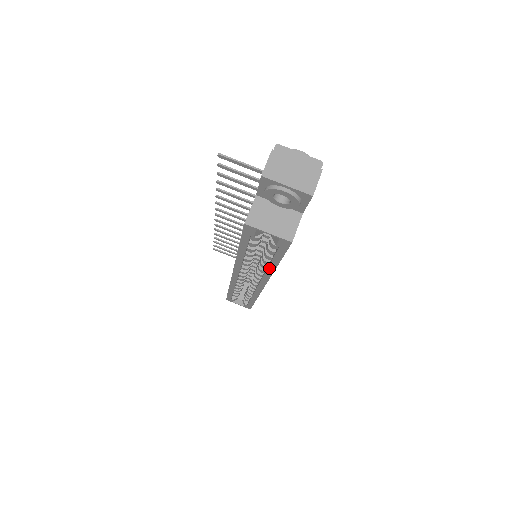
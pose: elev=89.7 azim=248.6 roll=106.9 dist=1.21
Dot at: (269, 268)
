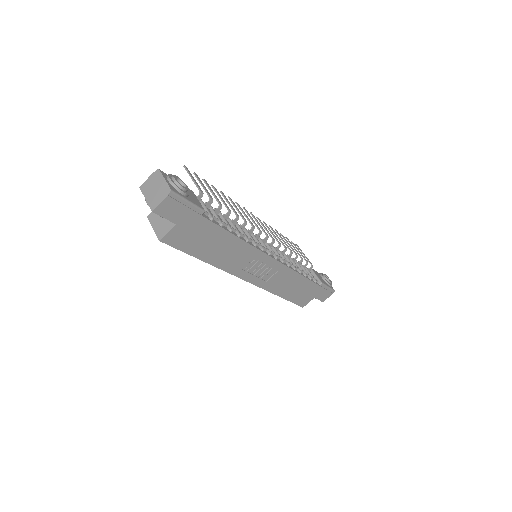
Dot at: occluded
